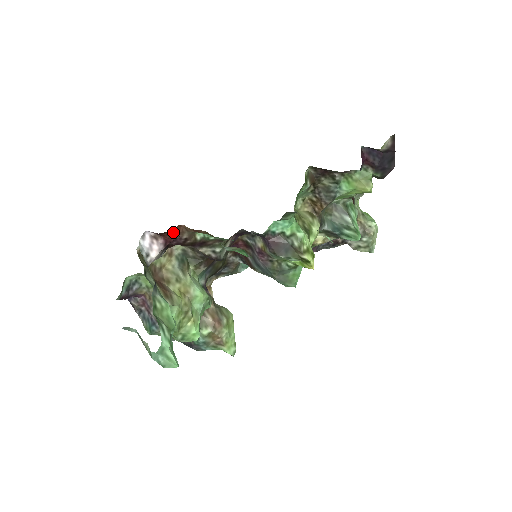
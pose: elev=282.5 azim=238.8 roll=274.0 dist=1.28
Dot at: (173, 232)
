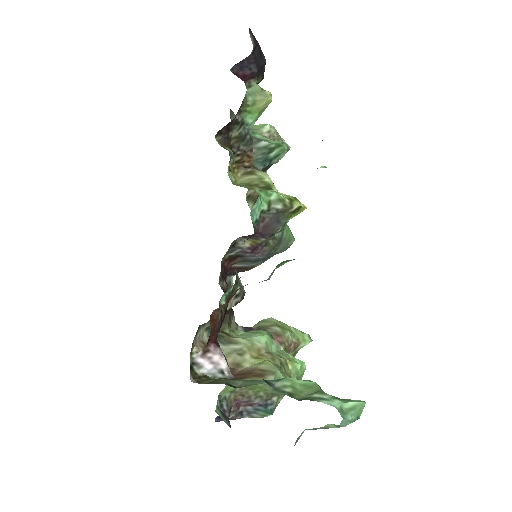
Dot at: (213, 327)
